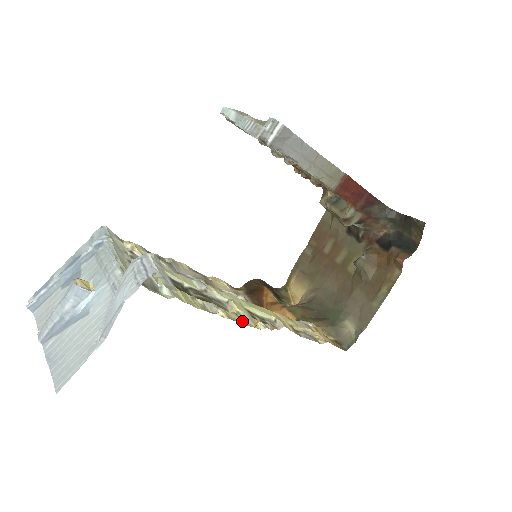
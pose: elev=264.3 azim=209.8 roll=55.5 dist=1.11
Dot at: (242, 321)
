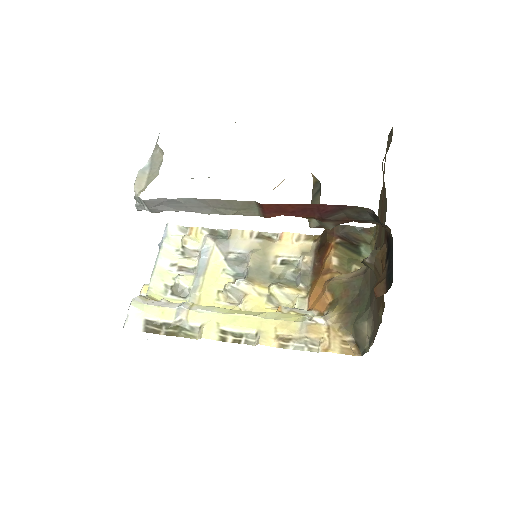
Dot at: (271, 305)
